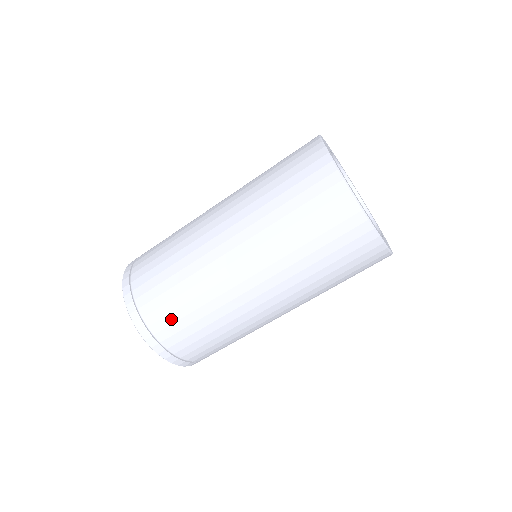
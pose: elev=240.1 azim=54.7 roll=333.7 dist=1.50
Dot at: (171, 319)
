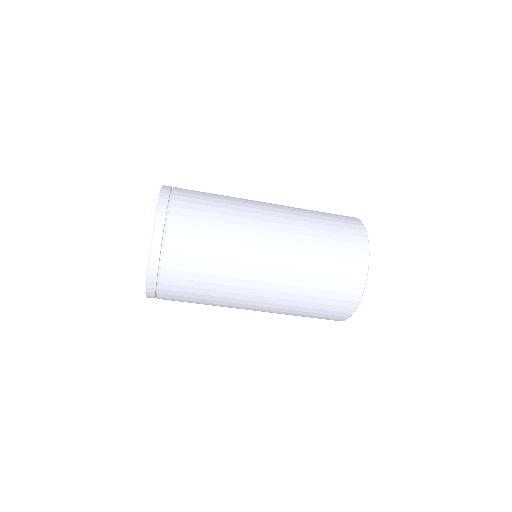
Dot at: (191, 231)
